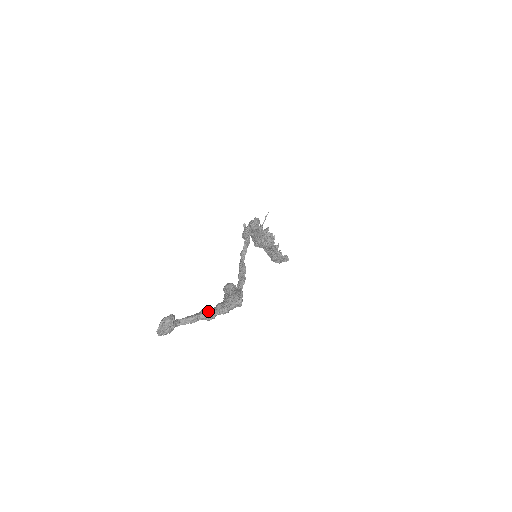
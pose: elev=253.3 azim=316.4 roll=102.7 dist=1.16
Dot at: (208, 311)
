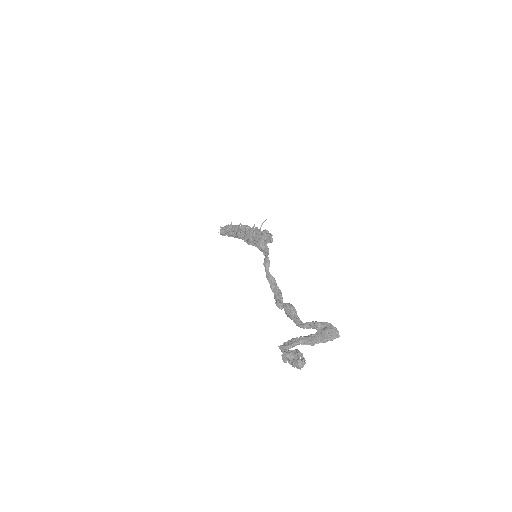
Dot at: (305, 339)
